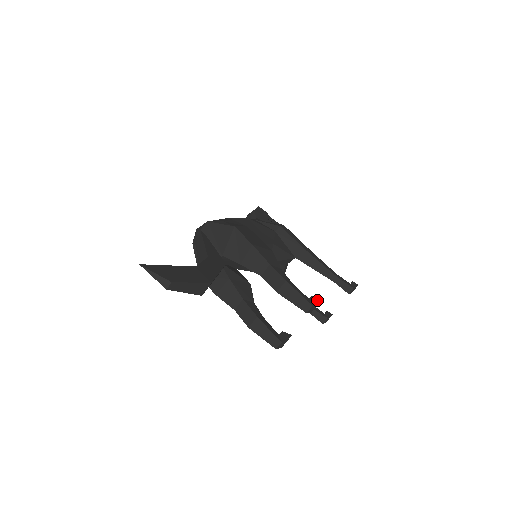
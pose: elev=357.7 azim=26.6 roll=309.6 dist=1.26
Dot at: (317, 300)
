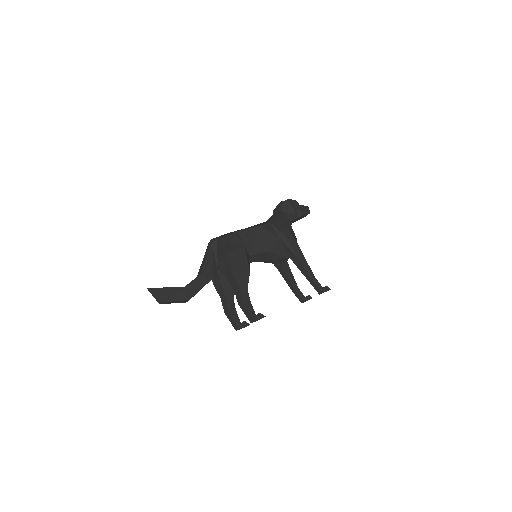
Dot at: (261, 317)
